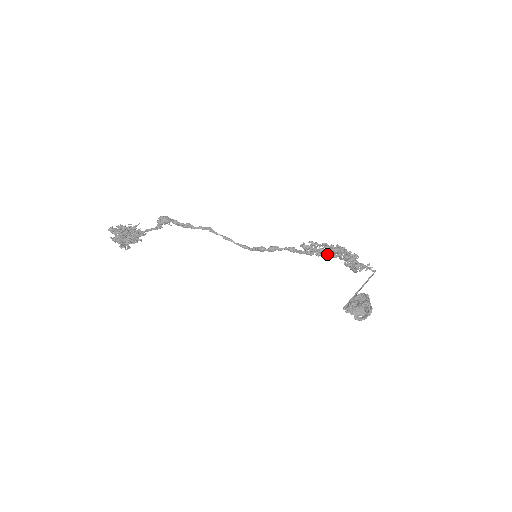
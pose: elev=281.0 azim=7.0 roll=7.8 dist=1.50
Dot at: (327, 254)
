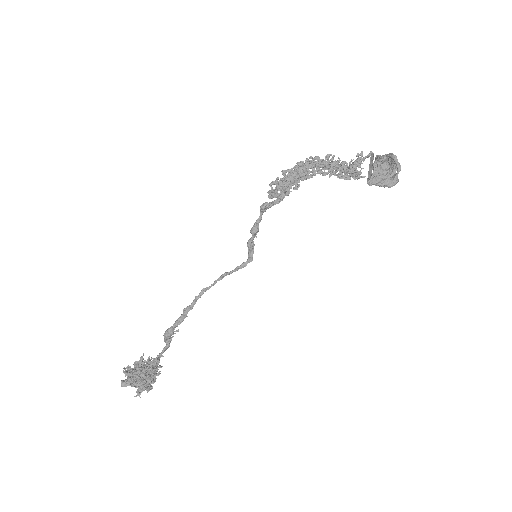
Dot at: (298, 176)
